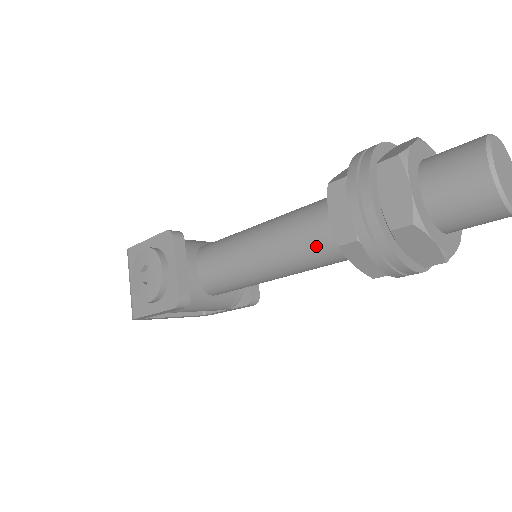
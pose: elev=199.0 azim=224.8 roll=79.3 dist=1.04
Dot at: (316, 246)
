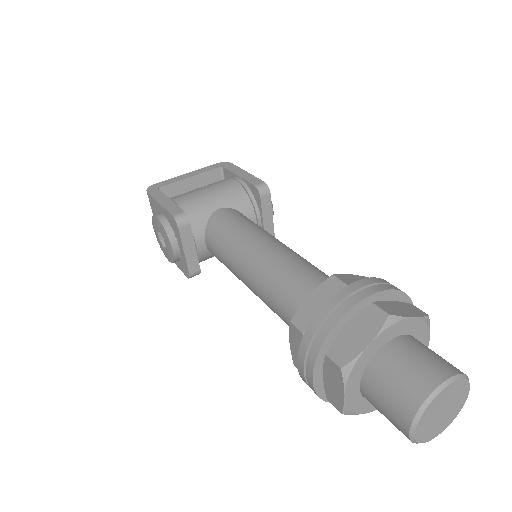
Dot at: occluded
